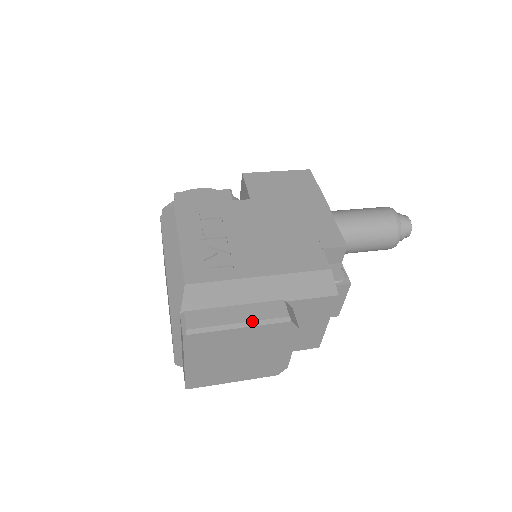
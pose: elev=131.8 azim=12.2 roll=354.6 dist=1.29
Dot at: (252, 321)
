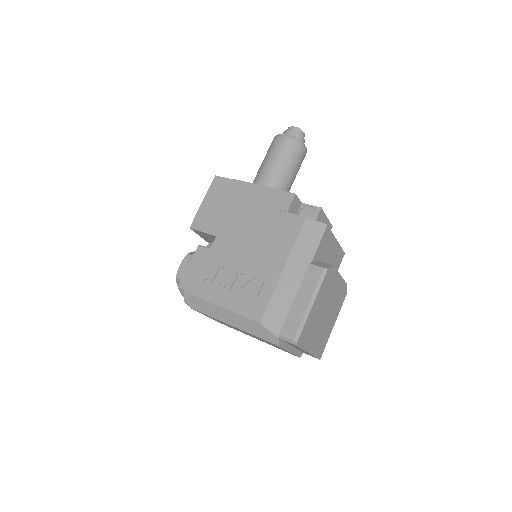
Dot at: (313, 295)
